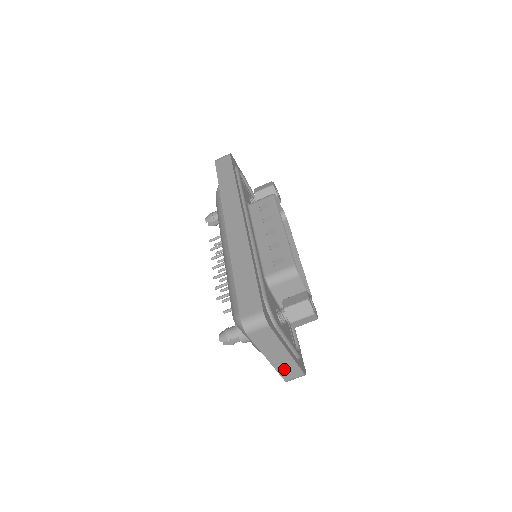
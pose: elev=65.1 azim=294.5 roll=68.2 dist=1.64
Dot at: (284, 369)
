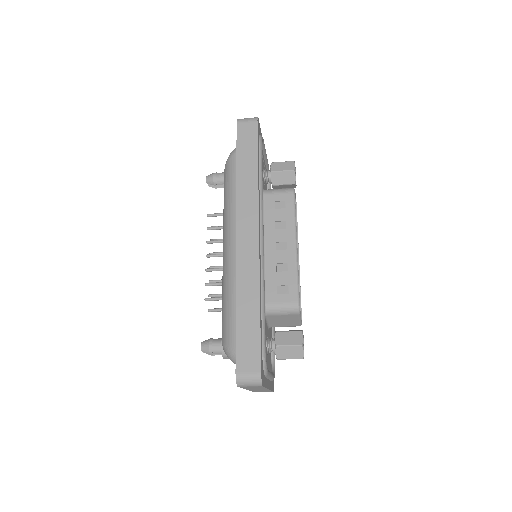
Dot at: occluded
